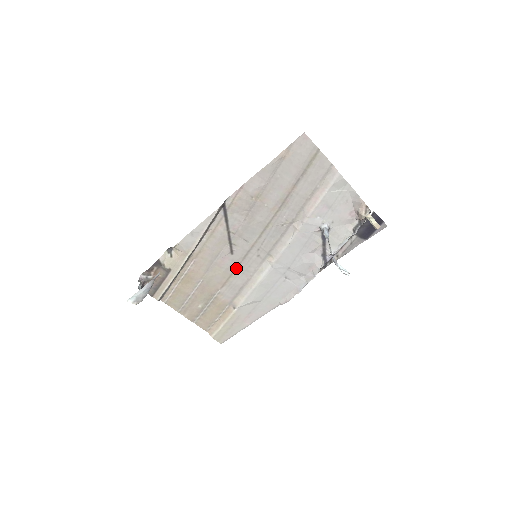
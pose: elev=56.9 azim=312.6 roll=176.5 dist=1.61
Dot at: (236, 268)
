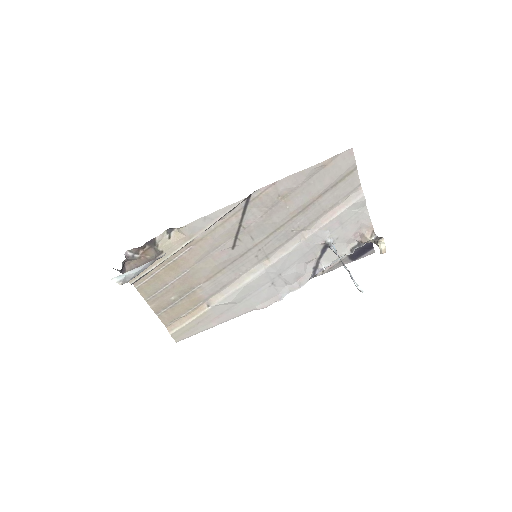
Dot at: (229, 264)
